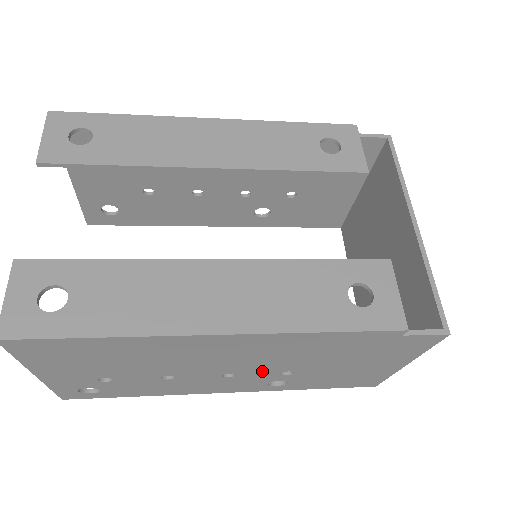
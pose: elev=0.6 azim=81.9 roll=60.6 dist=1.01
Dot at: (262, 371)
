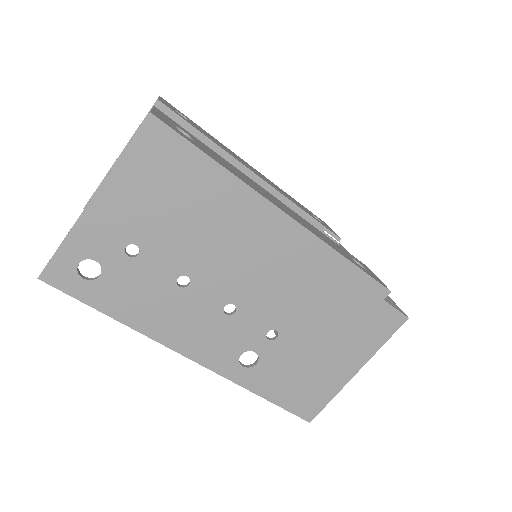
Dot at: (259, 317)
